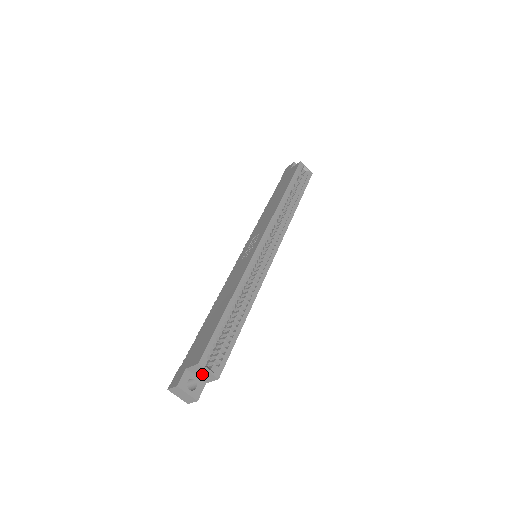
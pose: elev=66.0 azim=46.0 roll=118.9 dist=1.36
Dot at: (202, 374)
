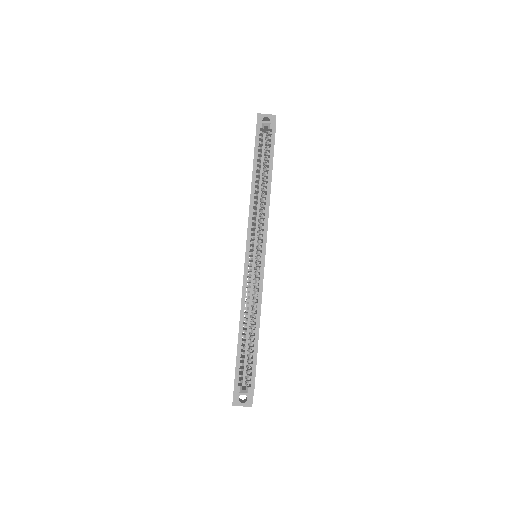
Dot at: occluded
